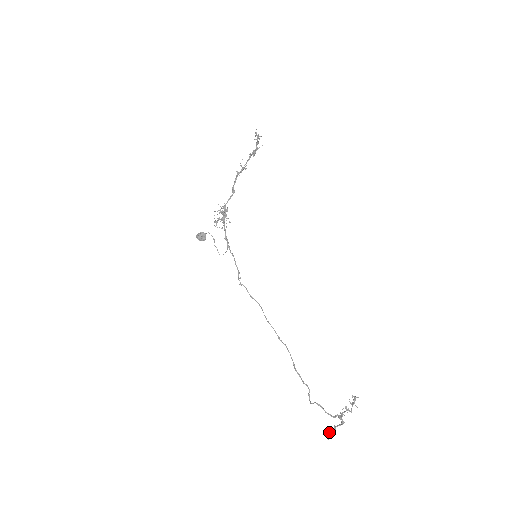
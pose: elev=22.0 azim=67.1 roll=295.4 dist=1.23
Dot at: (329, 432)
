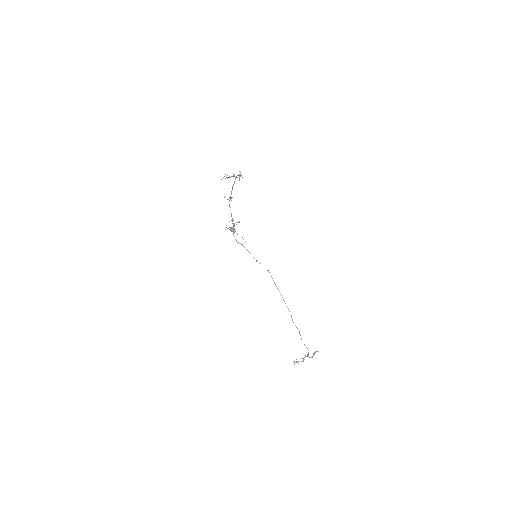
Dot at: occluded
